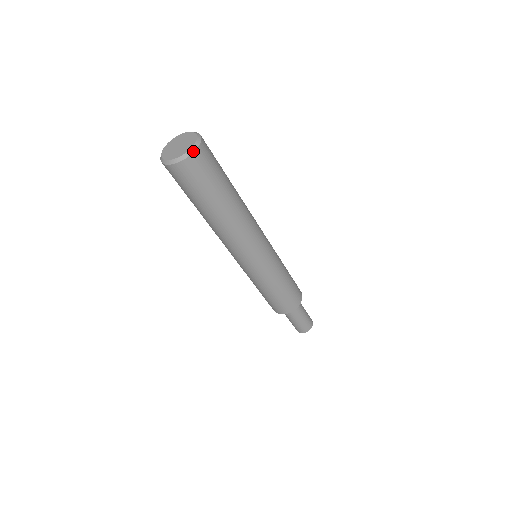
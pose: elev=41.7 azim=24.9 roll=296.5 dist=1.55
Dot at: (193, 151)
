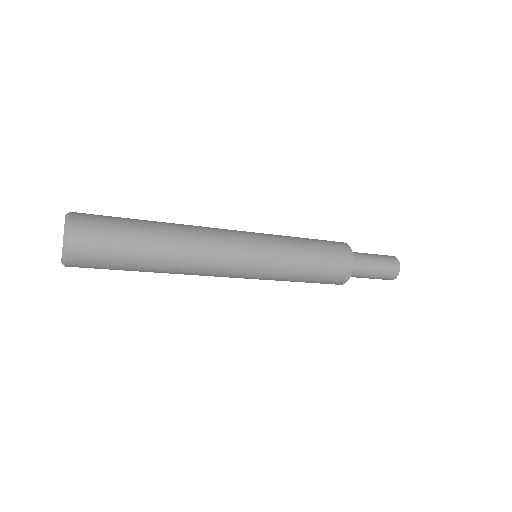
Dot at: (67, 226)
